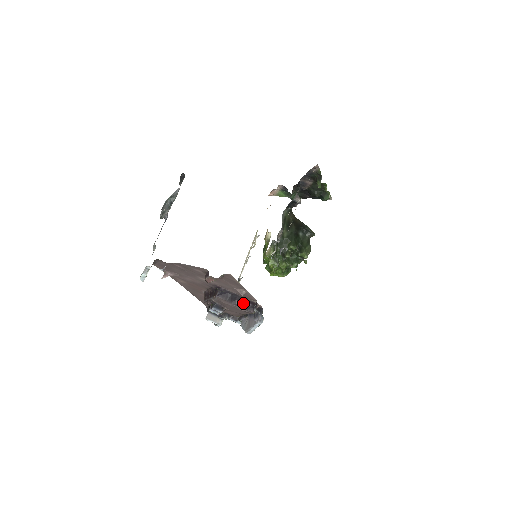
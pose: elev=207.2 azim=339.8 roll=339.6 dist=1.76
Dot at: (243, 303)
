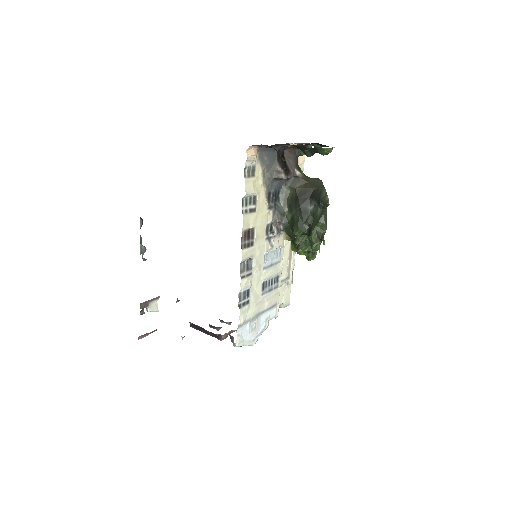
Dot at: (208, 333)
